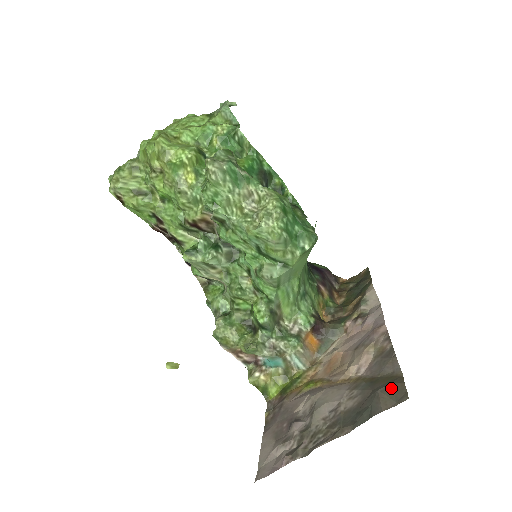
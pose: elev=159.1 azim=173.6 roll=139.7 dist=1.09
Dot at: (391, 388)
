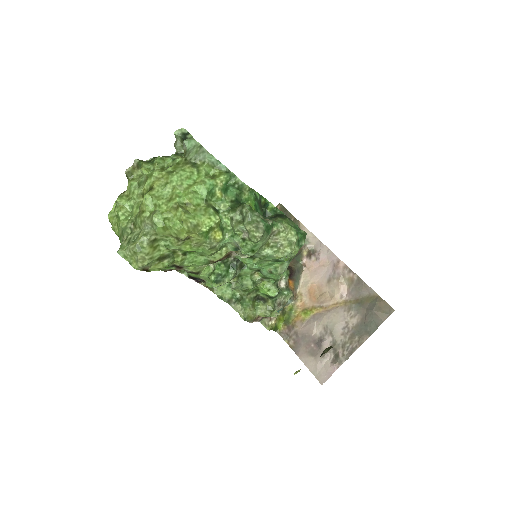
Dot at: (379, 306)
